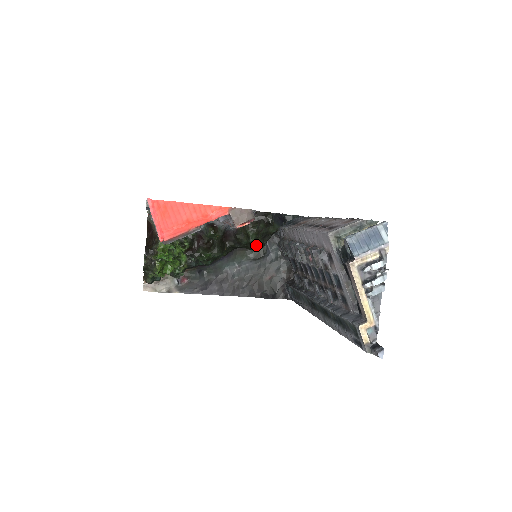
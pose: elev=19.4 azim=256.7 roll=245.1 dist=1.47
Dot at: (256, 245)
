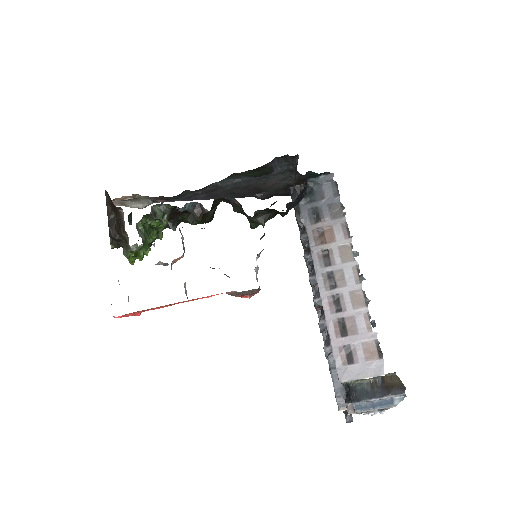
Dot at: occluded
